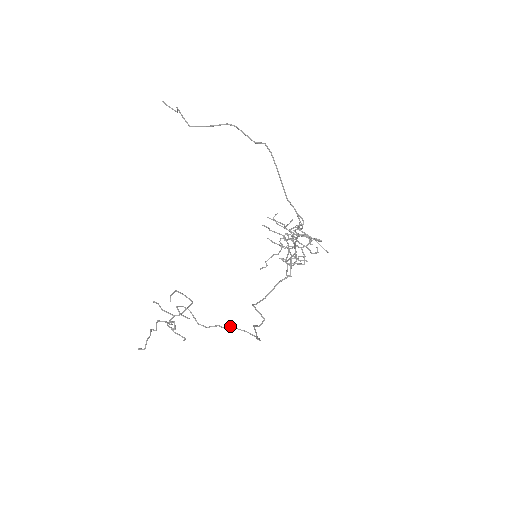
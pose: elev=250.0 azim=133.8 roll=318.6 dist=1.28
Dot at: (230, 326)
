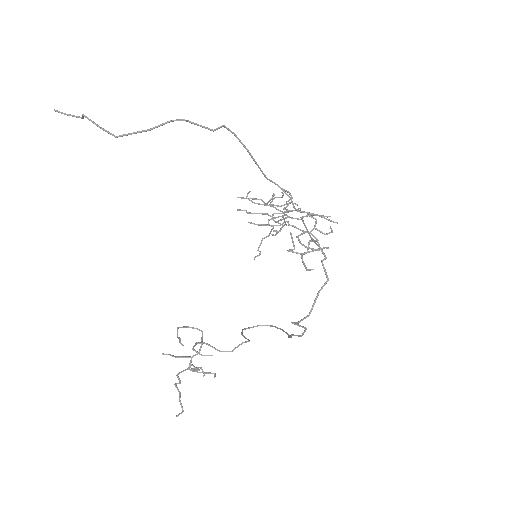
Dot at: (244, 329)
